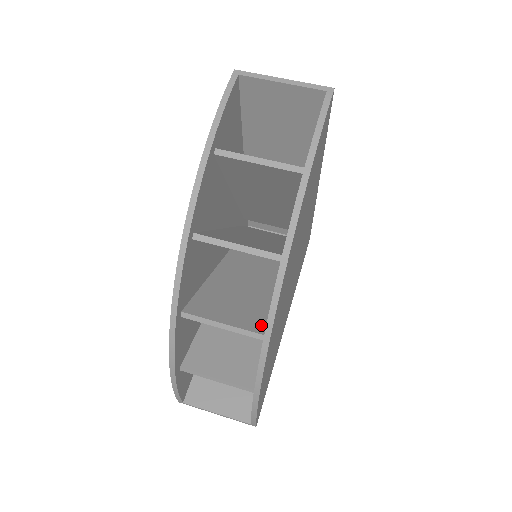
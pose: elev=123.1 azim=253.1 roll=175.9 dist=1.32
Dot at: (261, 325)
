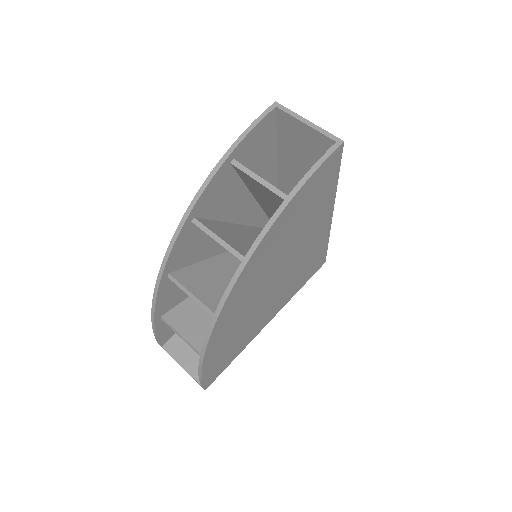
Dot at: occluded
